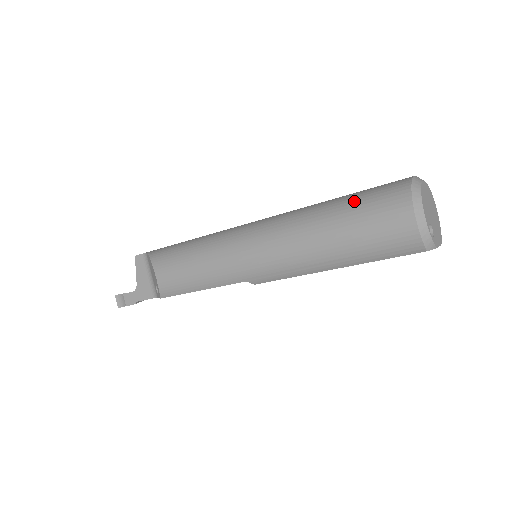
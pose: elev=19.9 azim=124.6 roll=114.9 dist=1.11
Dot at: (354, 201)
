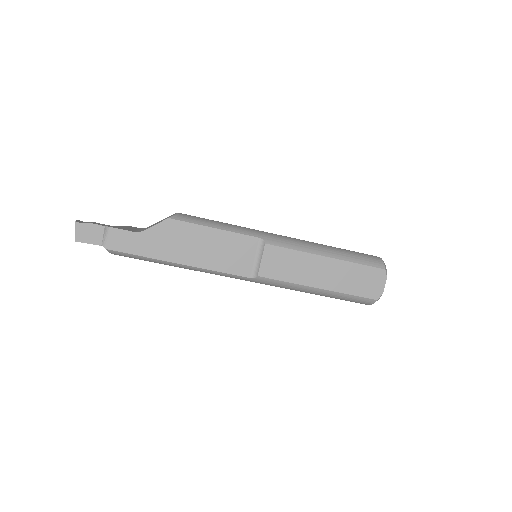
Dot at: occluded
